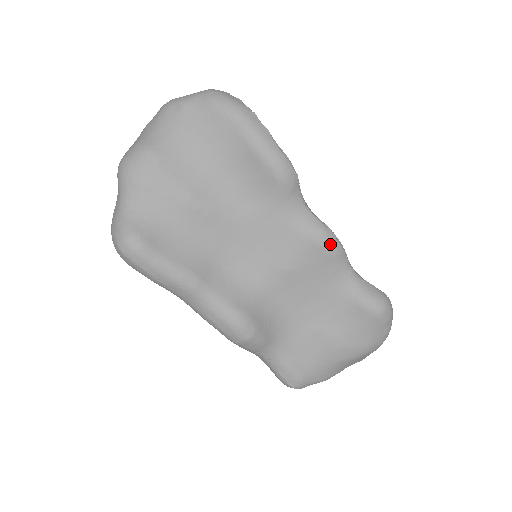
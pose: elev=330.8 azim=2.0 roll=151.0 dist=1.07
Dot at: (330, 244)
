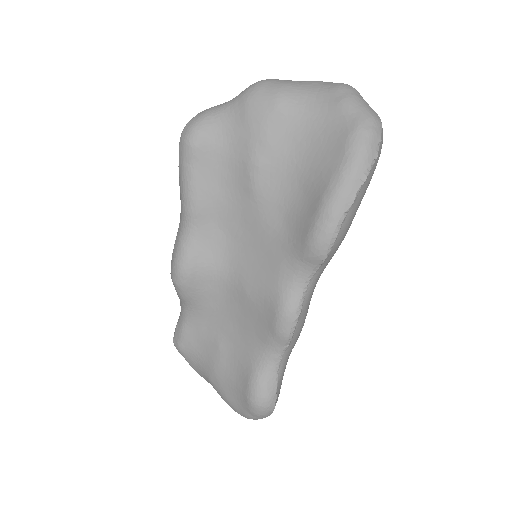
Dot at: (282, 323)
